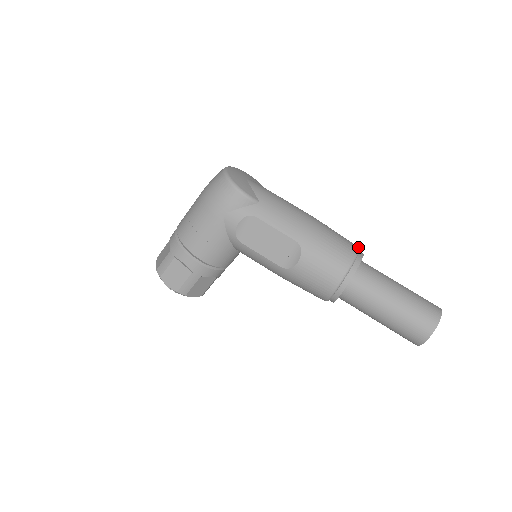
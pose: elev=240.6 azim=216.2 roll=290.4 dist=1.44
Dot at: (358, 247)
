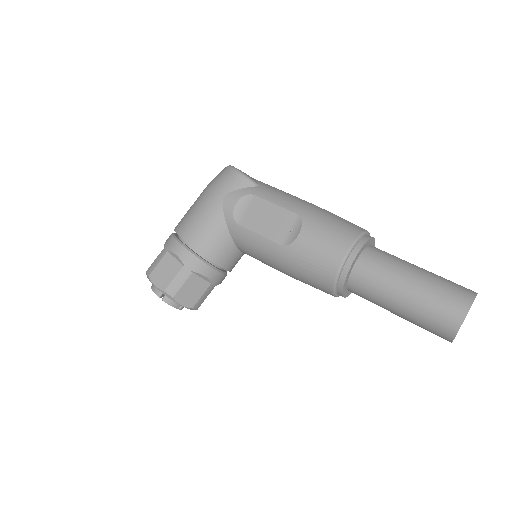
Dot at: occluded
